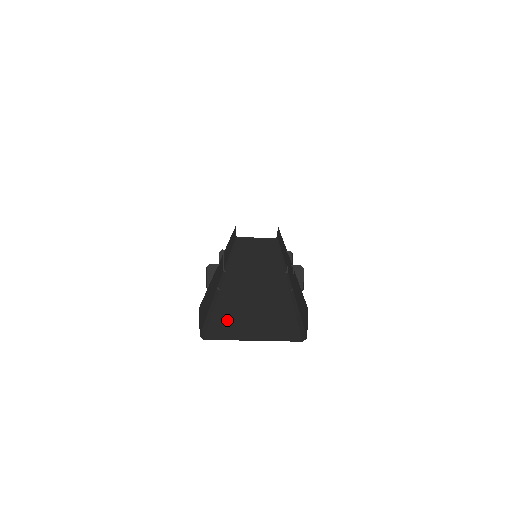
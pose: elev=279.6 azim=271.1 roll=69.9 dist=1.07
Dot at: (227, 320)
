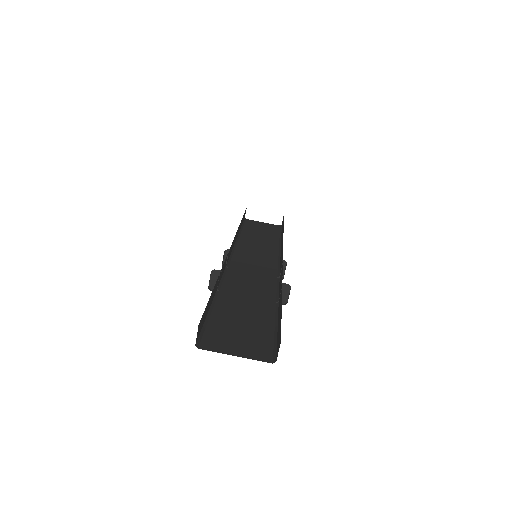
Dot at: (219, 329)
